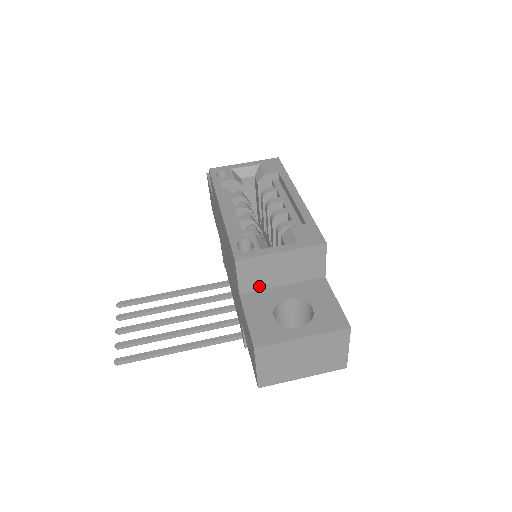
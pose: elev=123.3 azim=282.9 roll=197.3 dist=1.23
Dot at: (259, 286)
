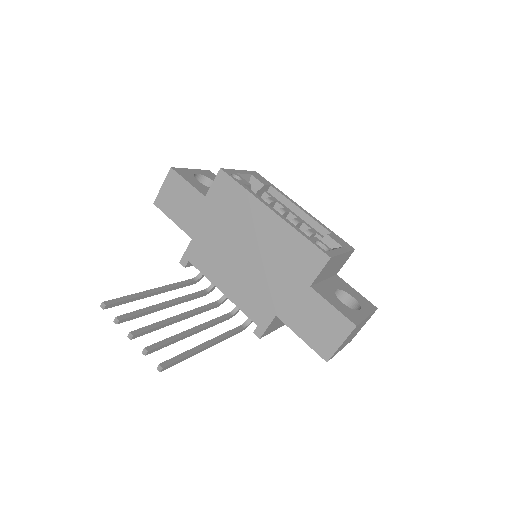
Dot at: (319, 280)
